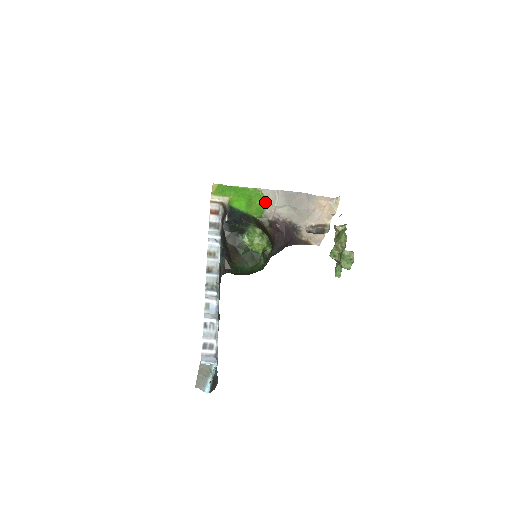
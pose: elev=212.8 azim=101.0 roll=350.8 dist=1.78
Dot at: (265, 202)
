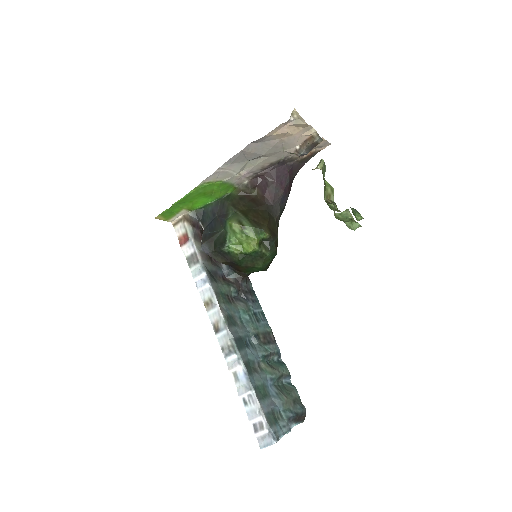
Dot at: (221, 182)
